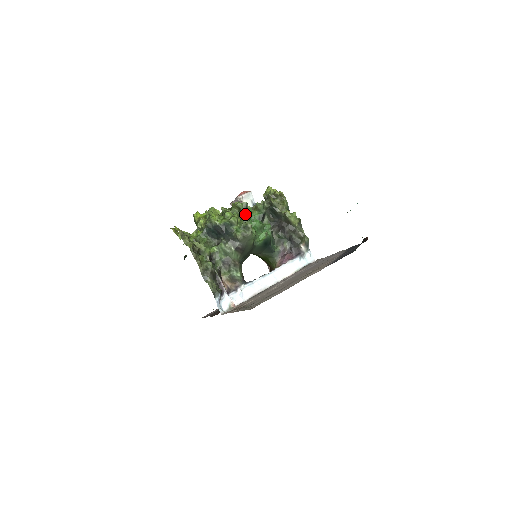
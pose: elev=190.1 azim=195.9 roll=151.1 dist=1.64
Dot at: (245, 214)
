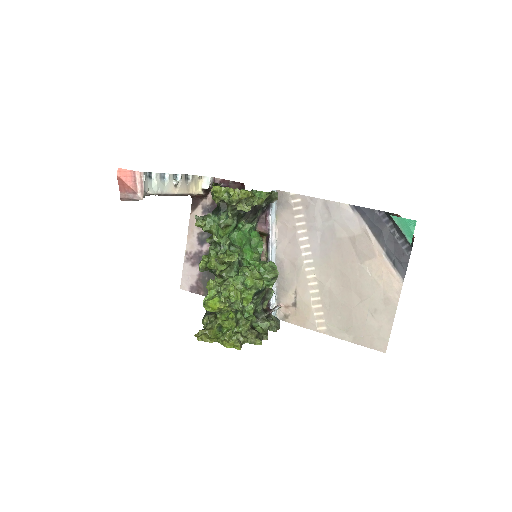
Dot at: (239, 252)
